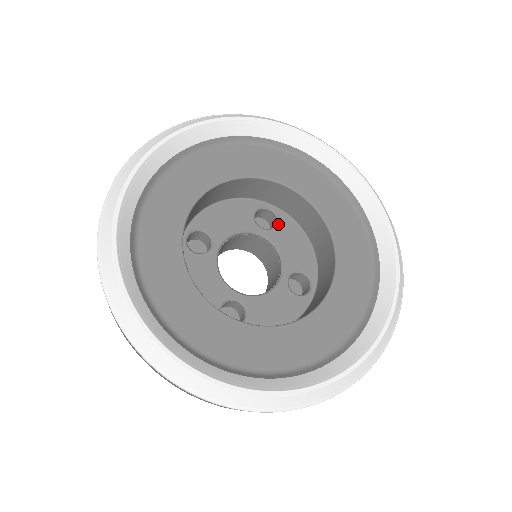
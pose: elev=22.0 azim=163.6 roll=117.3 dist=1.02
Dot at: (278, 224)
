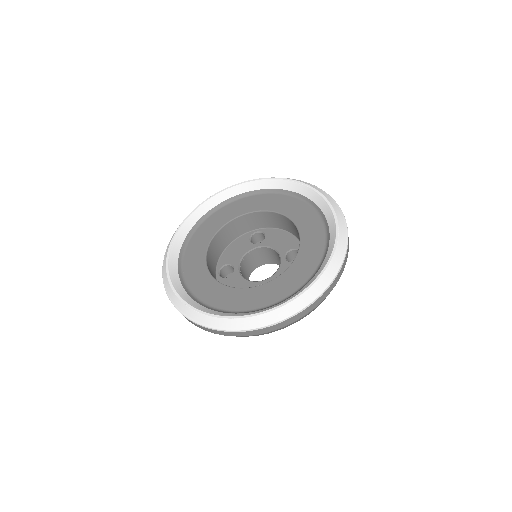
Dot at: (266, 236)
